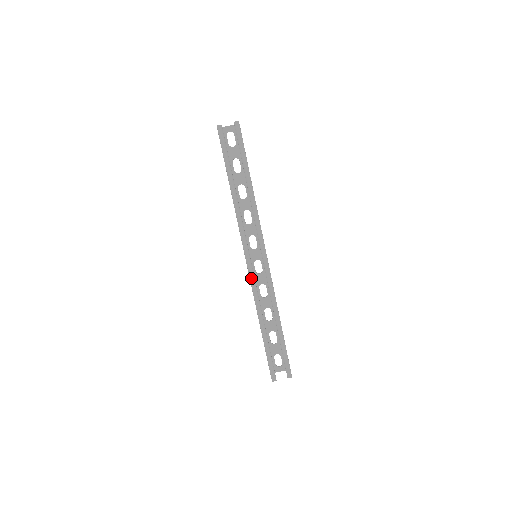
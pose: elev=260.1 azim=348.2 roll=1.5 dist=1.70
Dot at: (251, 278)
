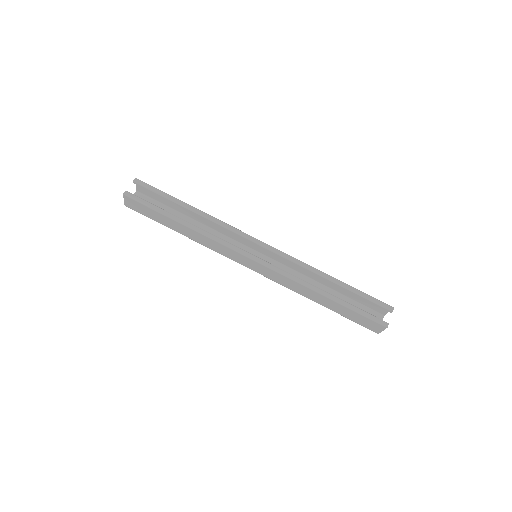
Dot at: (273, 268)
